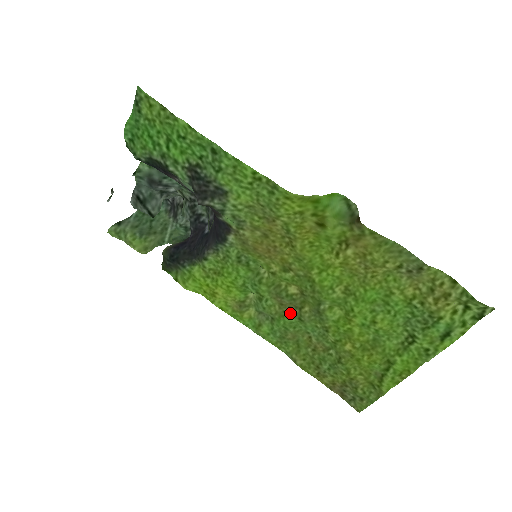
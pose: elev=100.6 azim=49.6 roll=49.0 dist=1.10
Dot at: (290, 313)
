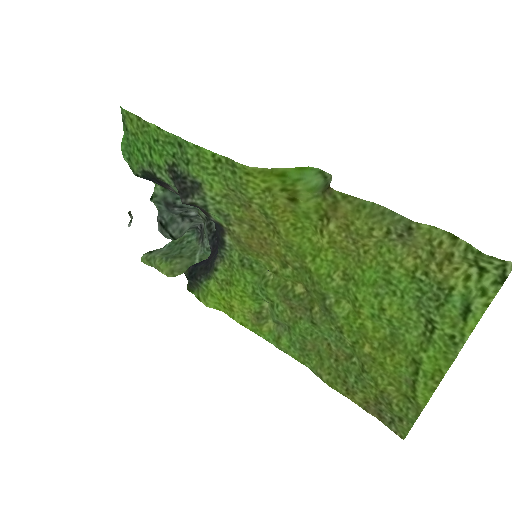
Dot at: (302, 317)
